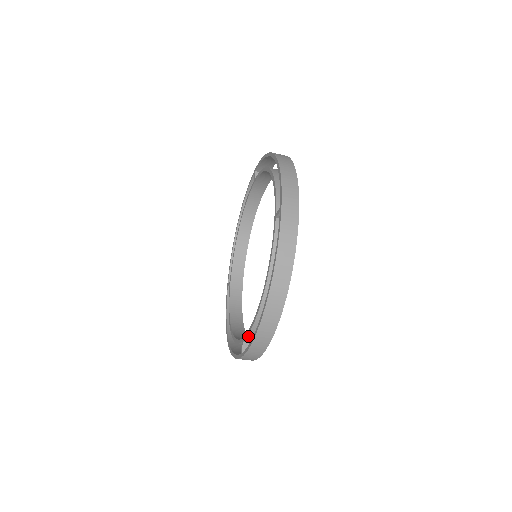
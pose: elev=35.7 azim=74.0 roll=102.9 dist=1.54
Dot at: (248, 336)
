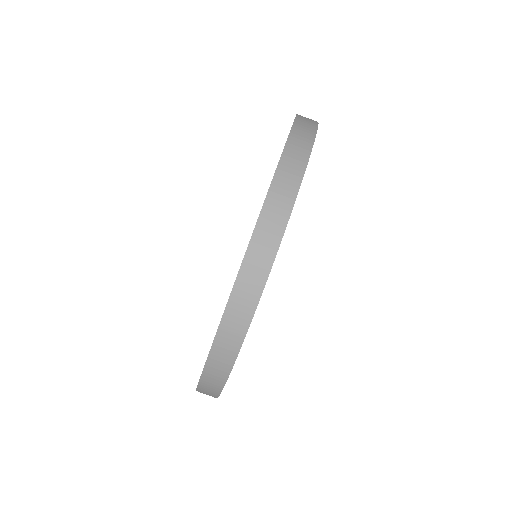
Dot at: occluded
